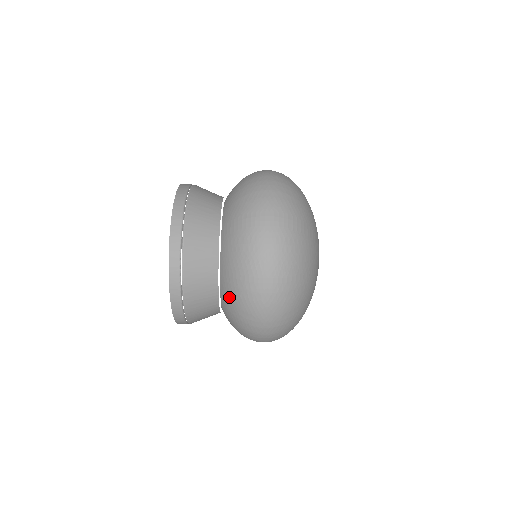
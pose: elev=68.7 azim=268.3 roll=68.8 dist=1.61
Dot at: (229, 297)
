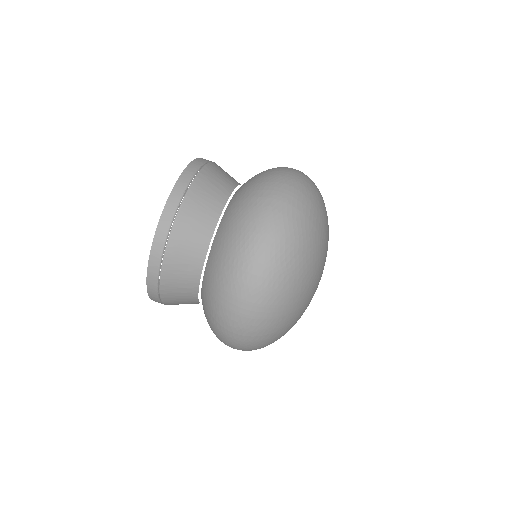
Dot at: (232, 215)
